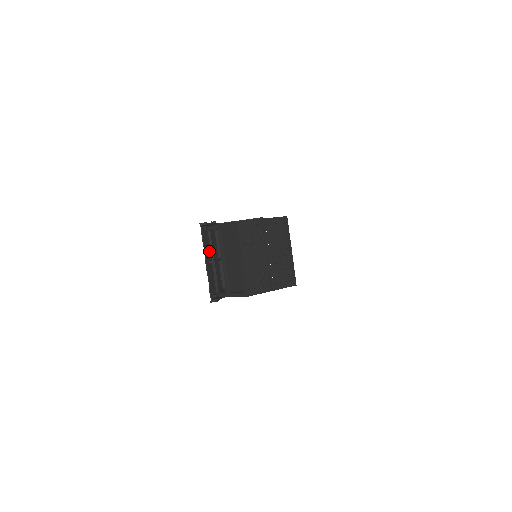
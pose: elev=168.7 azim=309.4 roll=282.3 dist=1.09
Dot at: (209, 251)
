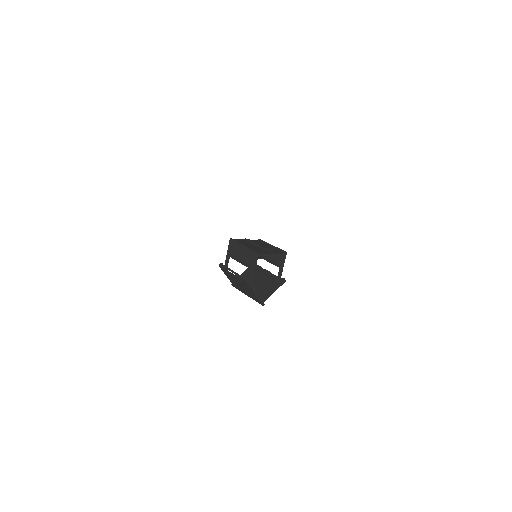
Dot at: (234, 278)
